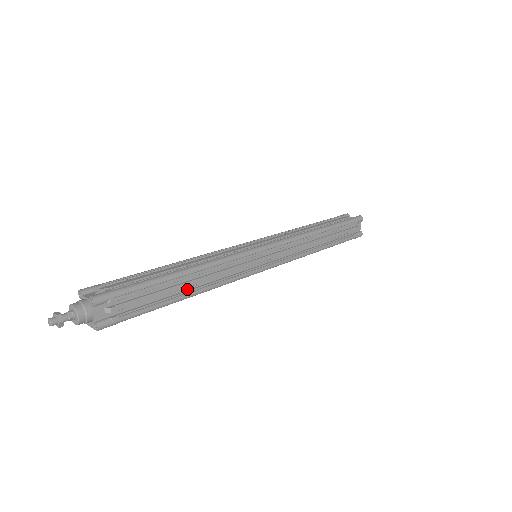
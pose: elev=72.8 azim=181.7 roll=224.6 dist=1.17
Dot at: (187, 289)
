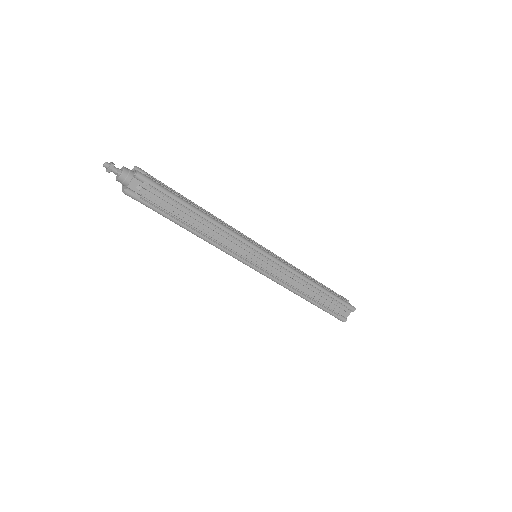
Dot at: (194, 226)
